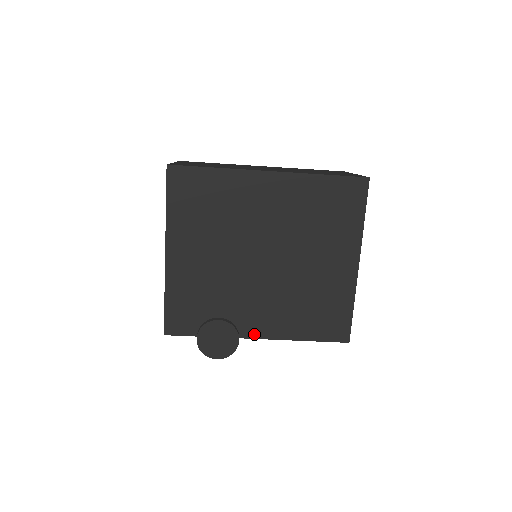
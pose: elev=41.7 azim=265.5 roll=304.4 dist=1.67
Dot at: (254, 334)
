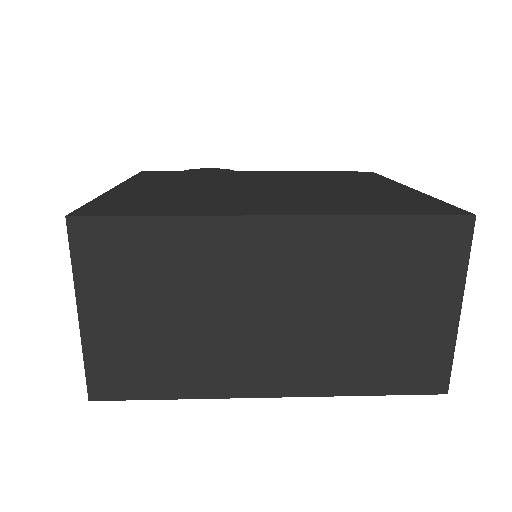
Dot at: occluded
